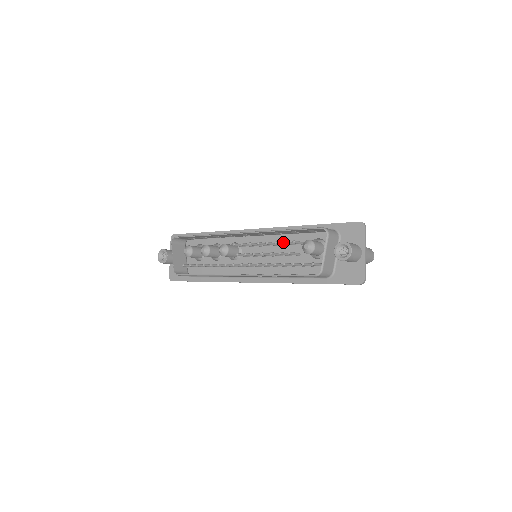
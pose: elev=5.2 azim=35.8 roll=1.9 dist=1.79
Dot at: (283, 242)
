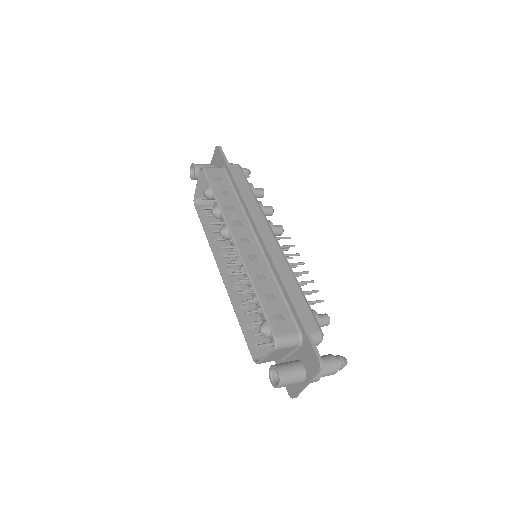
Dot at: (253, 298)
